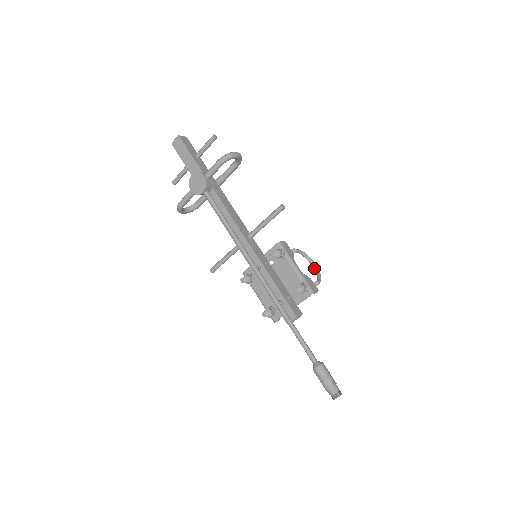
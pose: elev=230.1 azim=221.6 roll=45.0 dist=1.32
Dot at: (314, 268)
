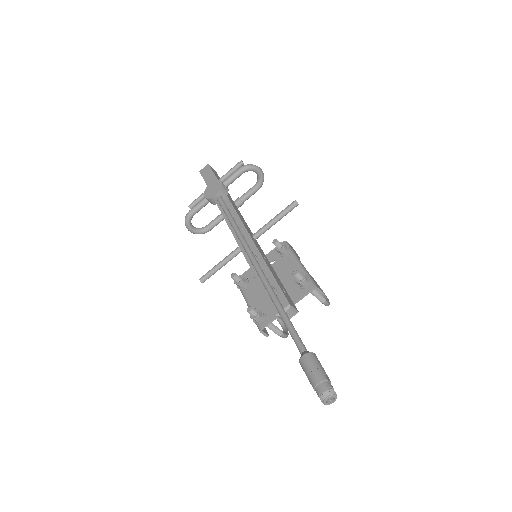
Dot at: occluded
